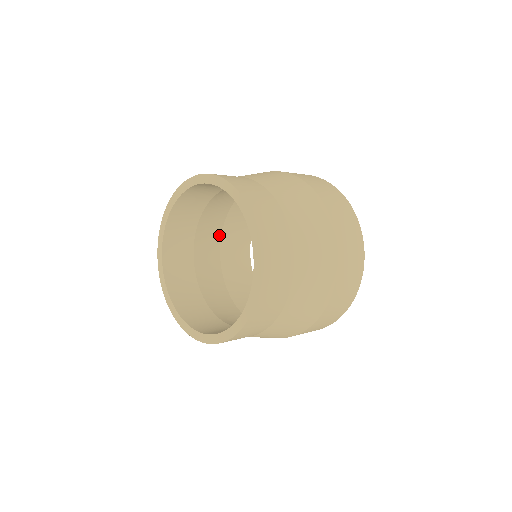
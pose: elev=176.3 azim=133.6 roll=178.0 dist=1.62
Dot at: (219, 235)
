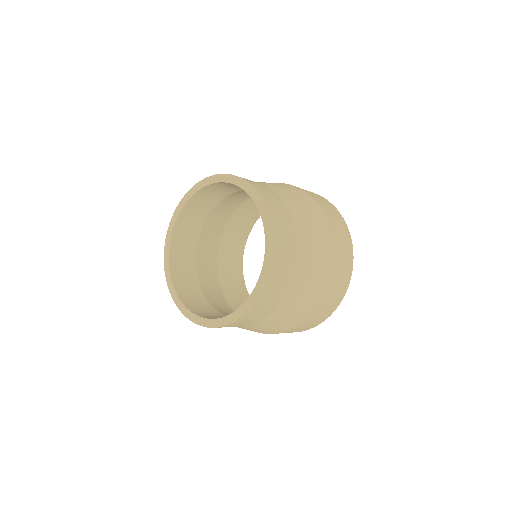
Dot at: (242, 201)
